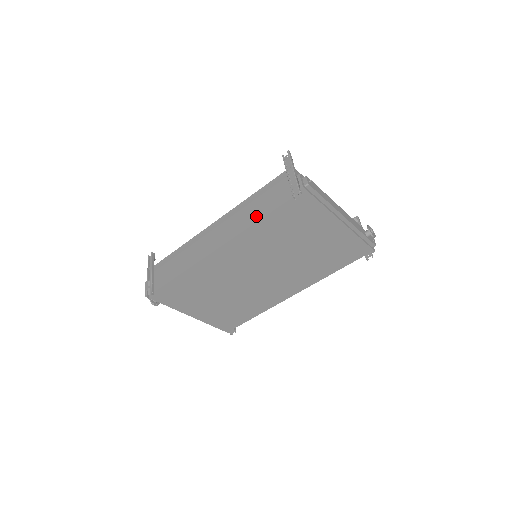
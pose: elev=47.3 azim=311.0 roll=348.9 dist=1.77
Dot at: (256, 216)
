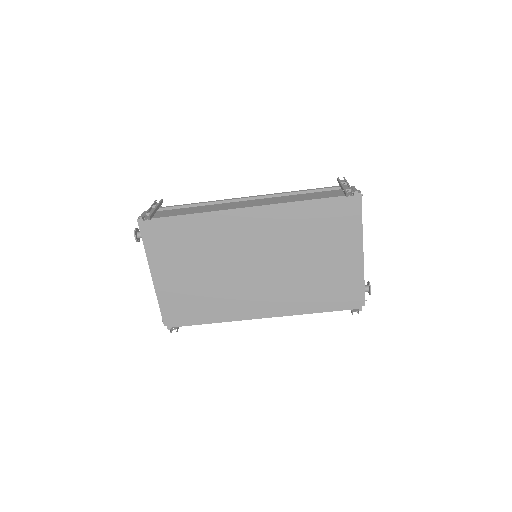
Dot at: (299, 198)
